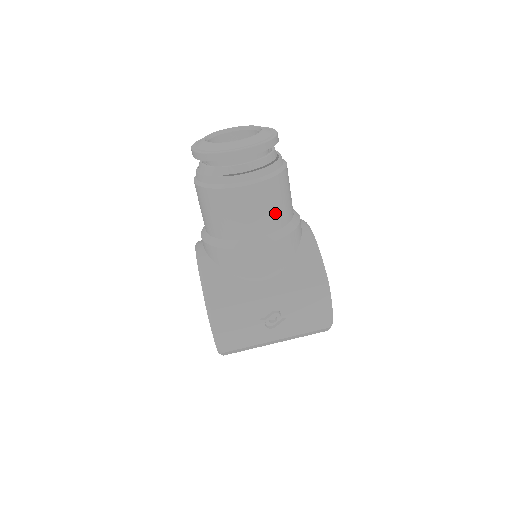
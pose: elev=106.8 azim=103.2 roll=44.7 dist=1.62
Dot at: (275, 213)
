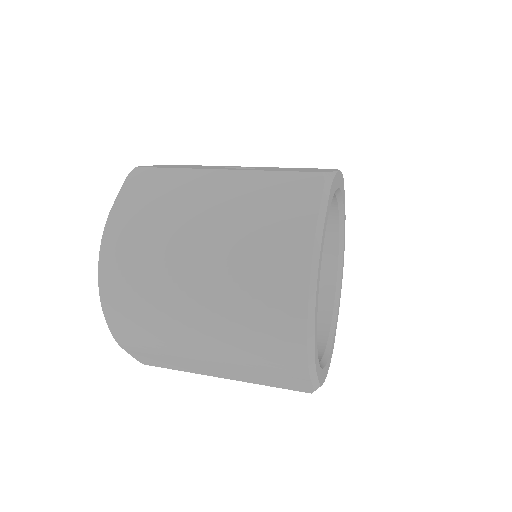
Dot at: occluded
